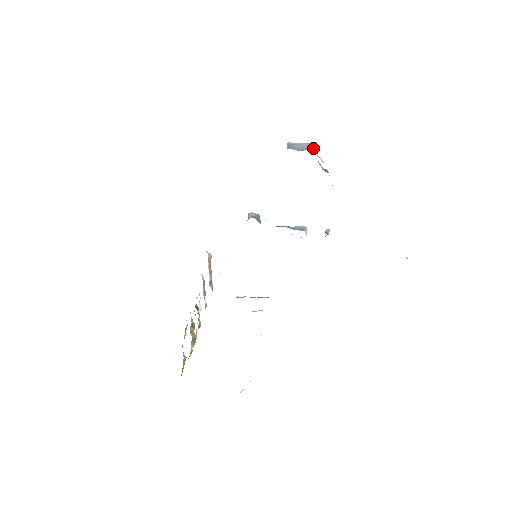
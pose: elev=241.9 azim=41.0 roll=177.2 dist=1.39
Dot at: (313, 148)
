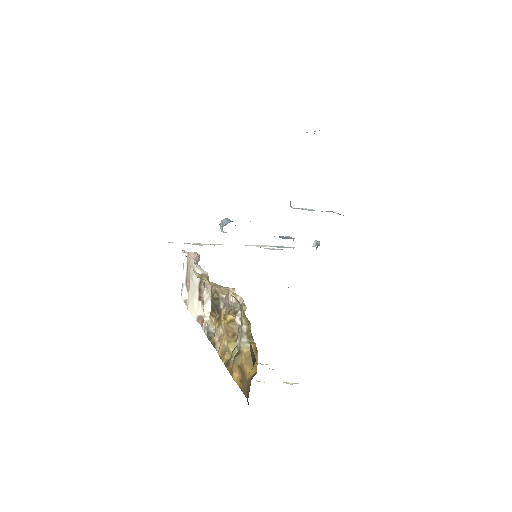
Dot at: (319, 130)
